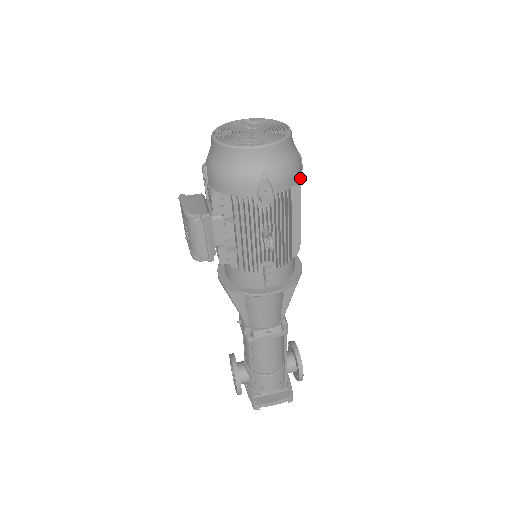
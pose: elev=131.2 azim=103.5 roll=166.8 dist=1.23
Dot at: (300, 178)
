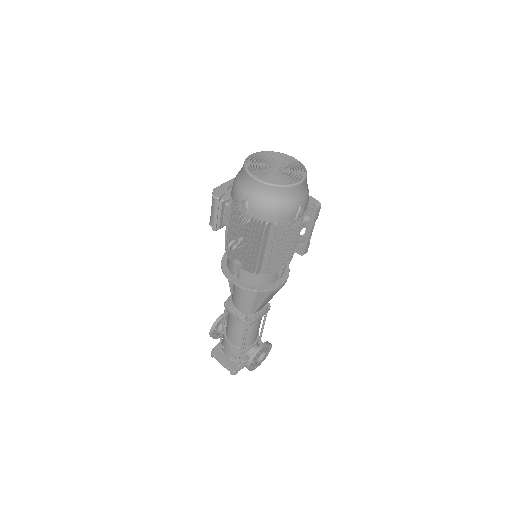
Dot at: (291, 224)
